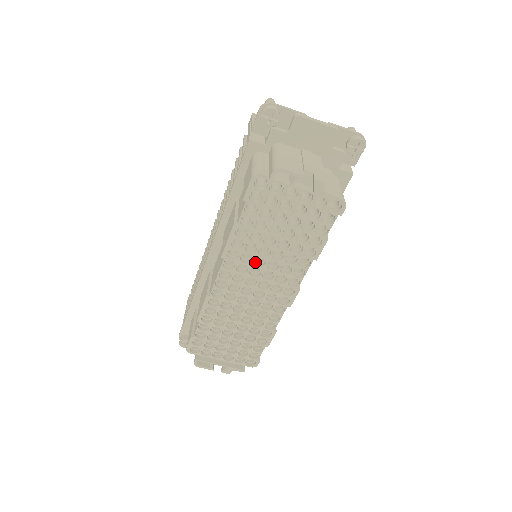
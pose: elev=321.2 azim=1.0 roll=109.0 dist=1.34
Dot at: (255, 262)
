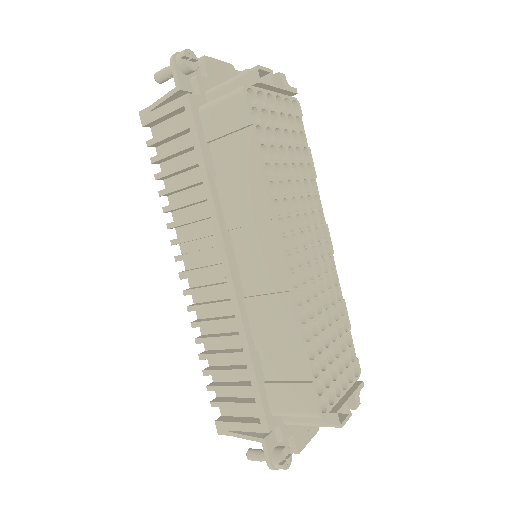
Dot at: occluded
